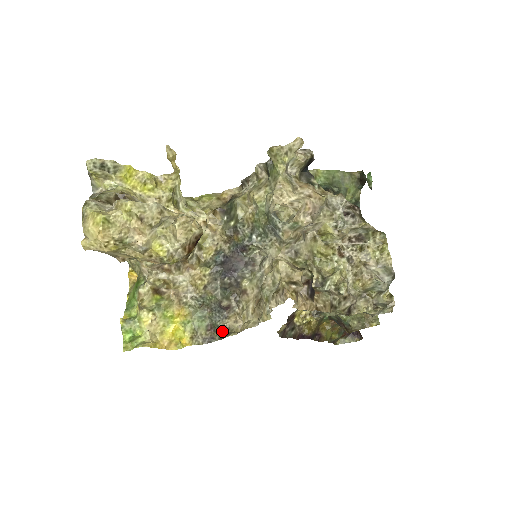
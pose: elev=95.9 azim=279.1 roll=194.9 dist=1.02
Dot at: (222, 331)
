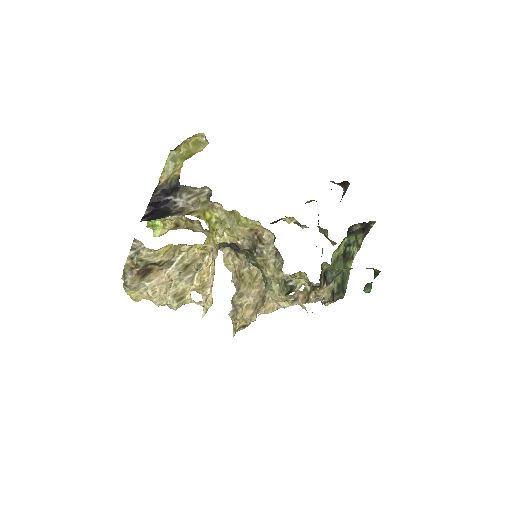
Dot at: occluded
